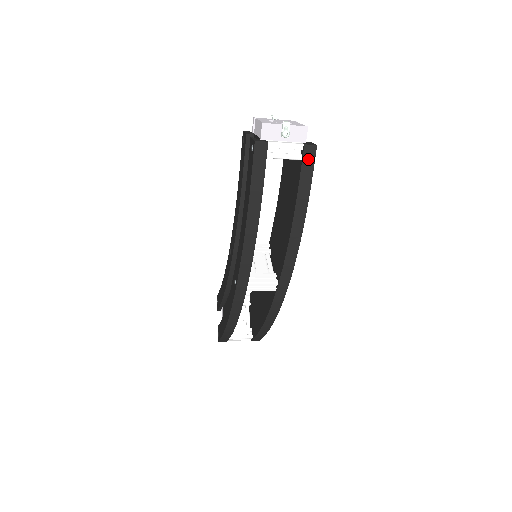
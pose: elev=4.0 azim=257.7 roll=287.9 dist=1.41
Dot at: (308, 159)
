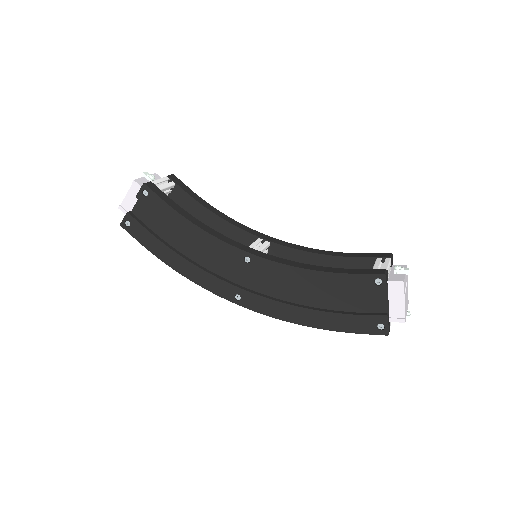
Dot at: occluded
